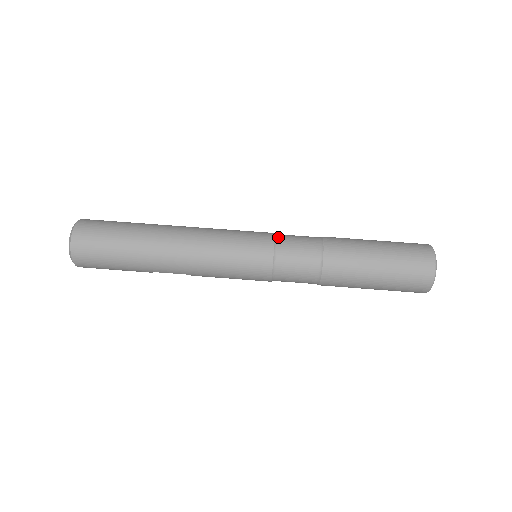
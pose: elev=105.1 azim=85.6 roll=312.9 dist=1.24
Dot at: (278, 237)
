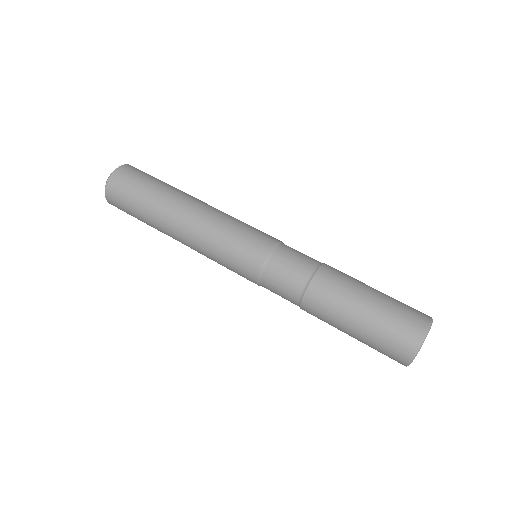
Dot at: (279, 246)
